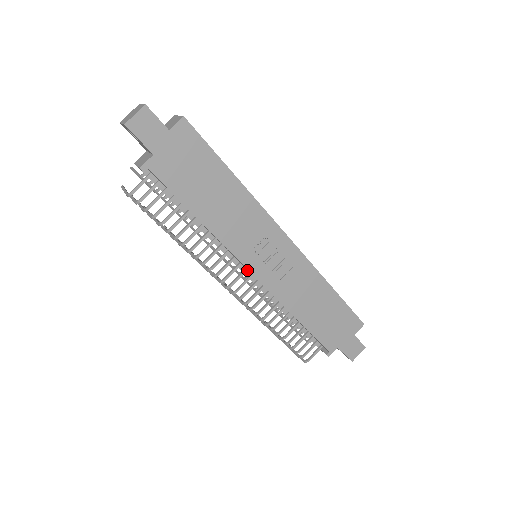
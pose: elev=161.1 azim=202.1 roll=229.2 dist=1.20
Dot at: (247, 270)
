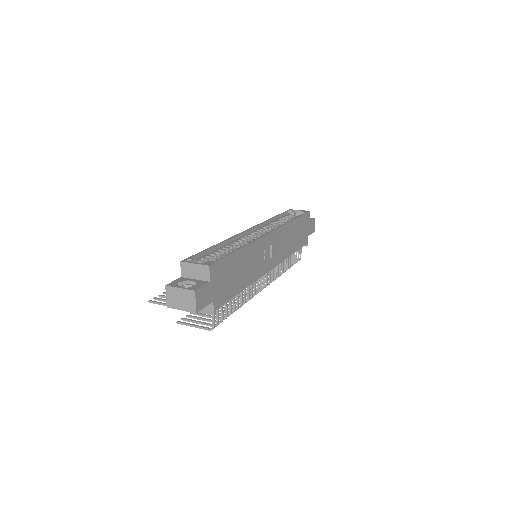
Dot at: occluded
